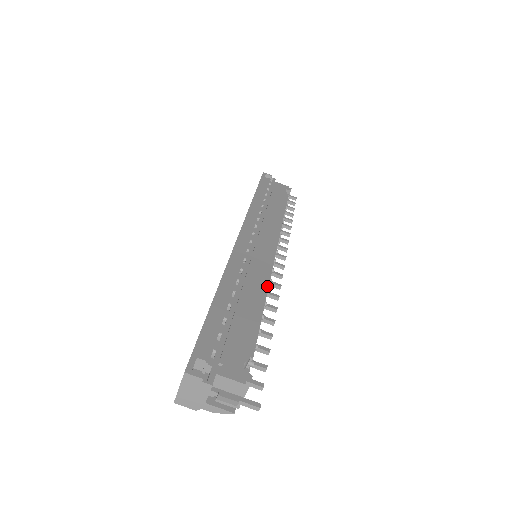
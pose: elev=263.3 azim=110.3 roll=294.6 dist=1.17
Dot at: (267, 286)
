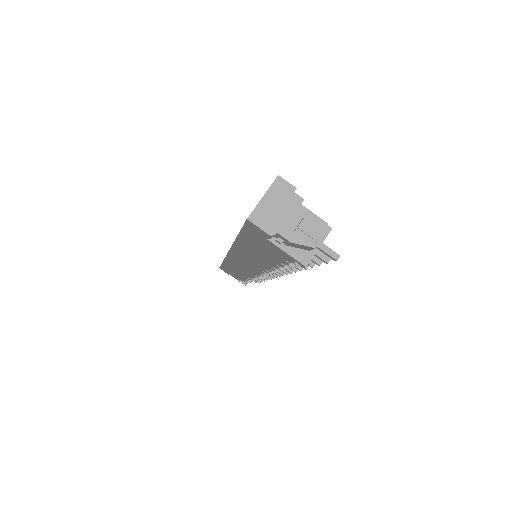
Dot at: occluded
